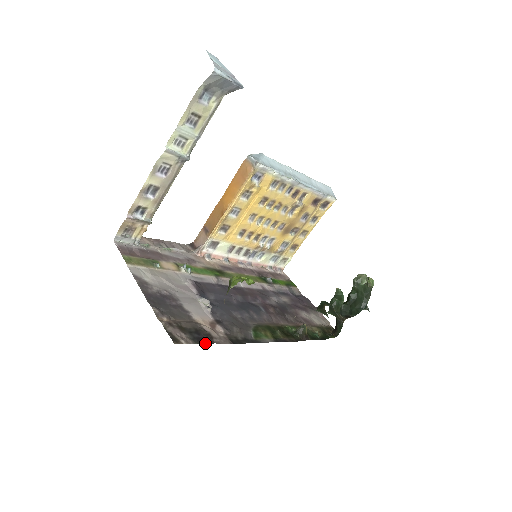
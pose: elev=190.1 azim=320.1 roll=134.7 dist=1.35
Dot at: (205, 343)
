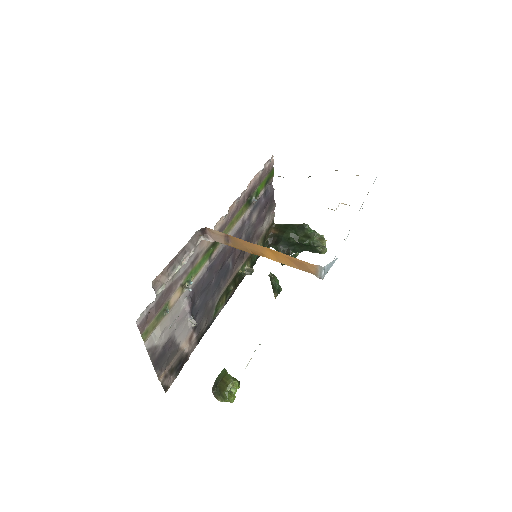
Dot at: (182, 367)
